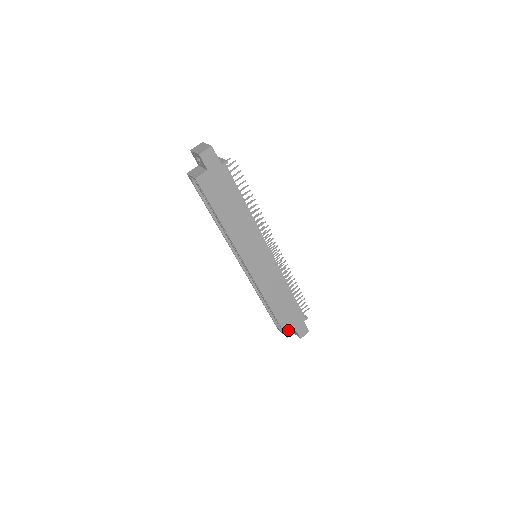
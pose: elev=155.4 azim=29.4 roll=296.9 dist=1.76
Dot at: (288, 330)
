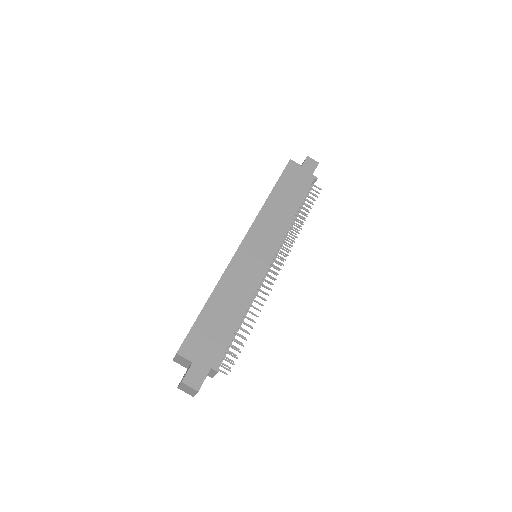
Dot at: (189, 347)
